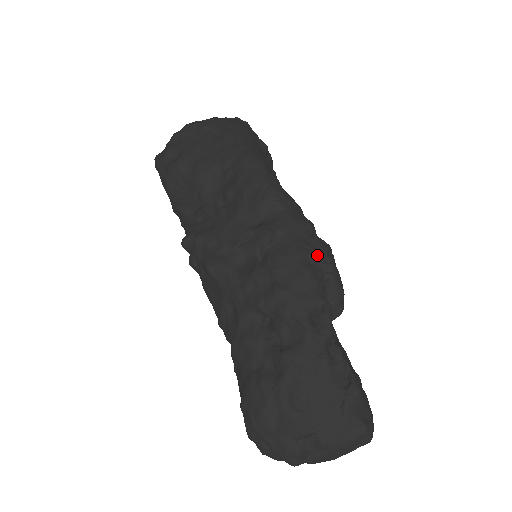
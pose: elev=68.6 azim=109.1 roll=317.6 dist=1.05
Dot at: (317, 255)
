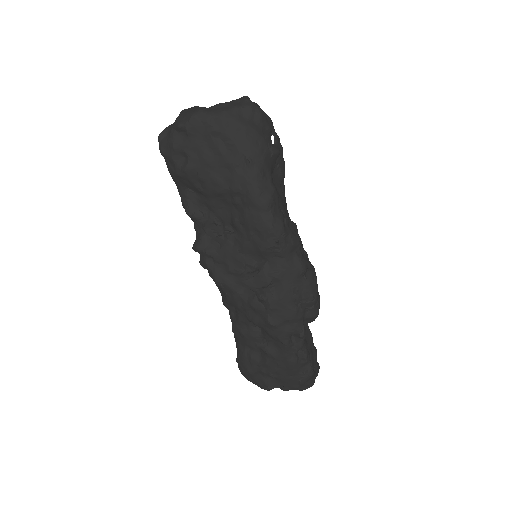
Dot at: (304, 297)
